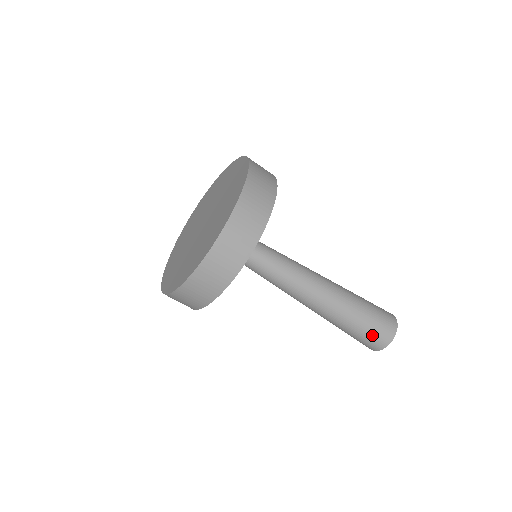
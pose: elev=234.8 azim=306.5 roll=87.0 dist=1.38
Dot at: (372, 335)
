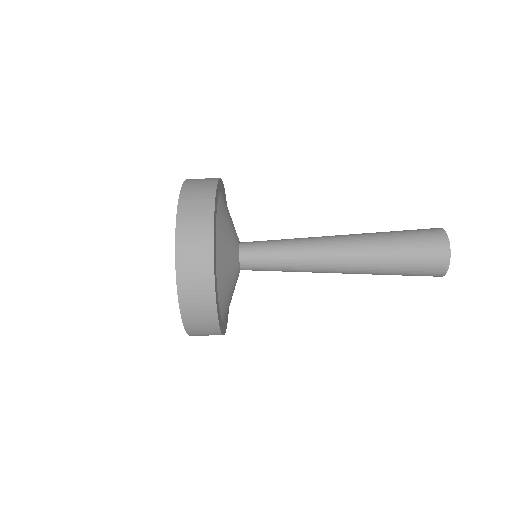
Dot at: (423, 255)
